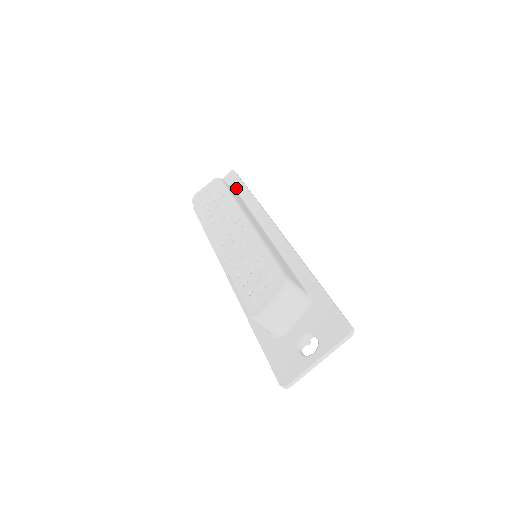
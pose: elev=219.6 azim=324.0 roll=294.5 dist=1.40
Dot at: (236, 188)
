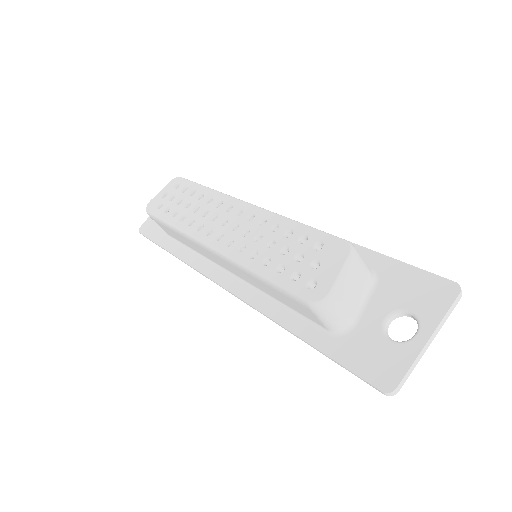
Dot at: occluded
